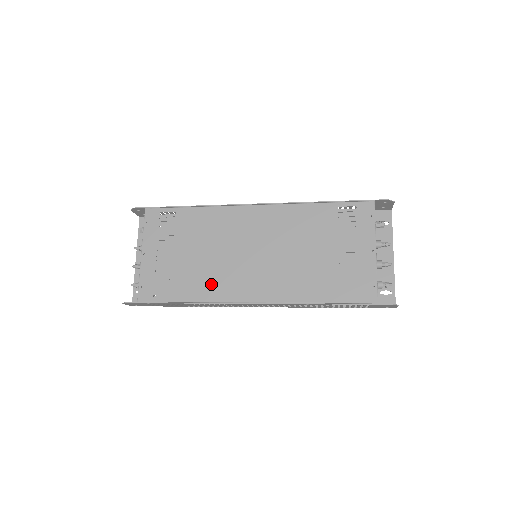
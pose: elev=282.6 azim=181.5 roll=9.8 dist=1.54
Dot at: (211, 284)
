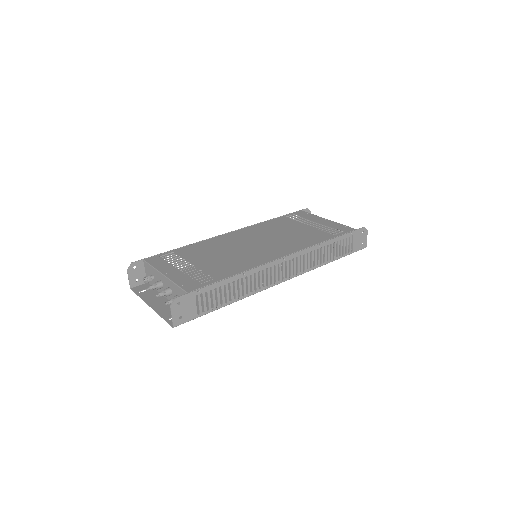
Dot at: (242, 263)
